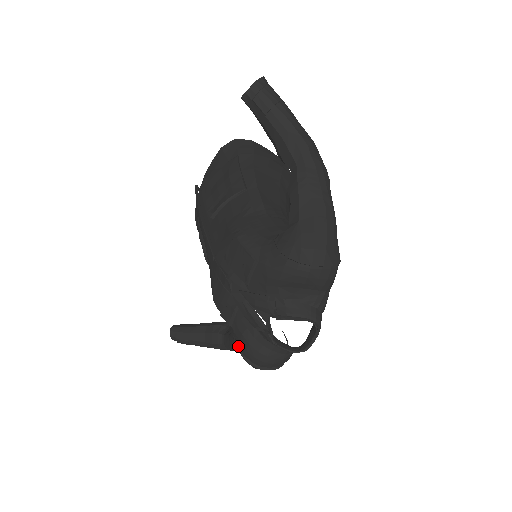
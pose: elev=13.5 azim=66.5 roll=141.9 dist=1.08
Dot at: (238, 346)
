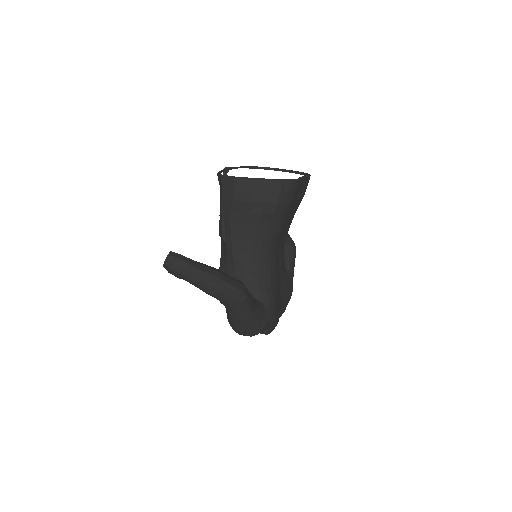
Dot at: occluded
